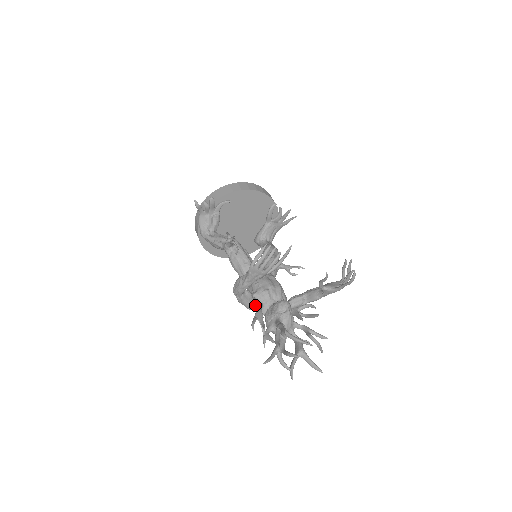
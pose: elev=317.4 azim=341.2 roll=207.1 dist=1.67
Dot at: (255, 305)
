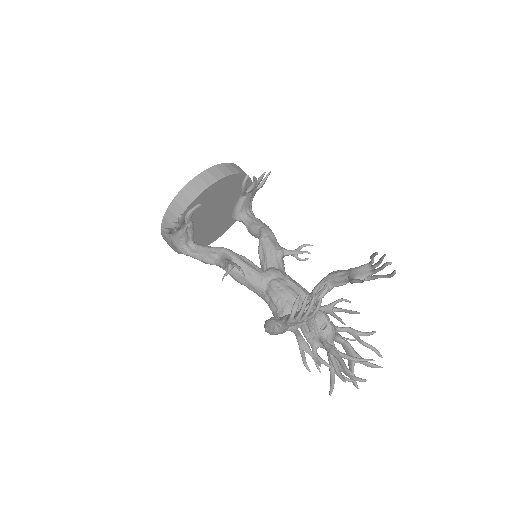
Dot at: (289, 327)
